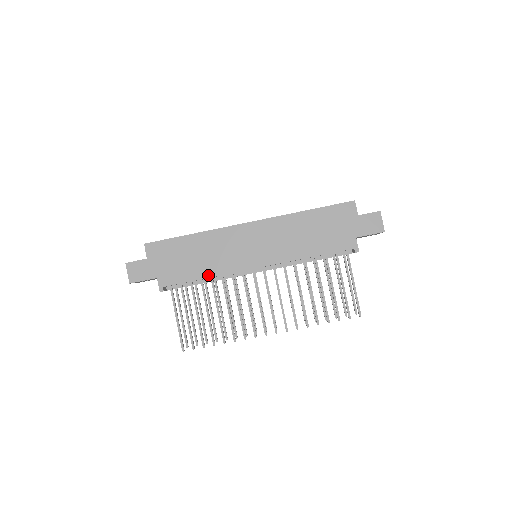
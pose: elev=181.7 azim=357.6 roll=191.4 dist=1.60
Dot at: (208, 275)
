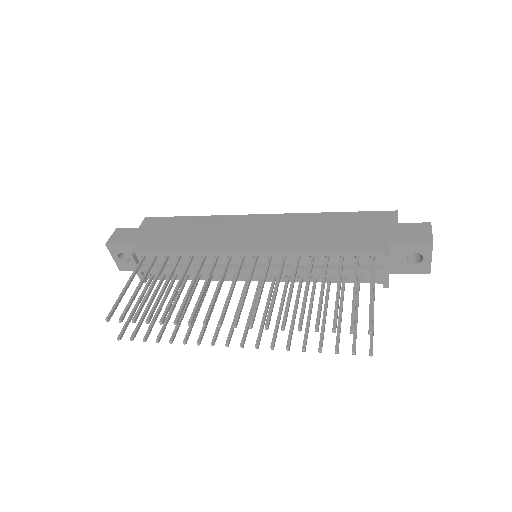
Dot at: (188, 249)
